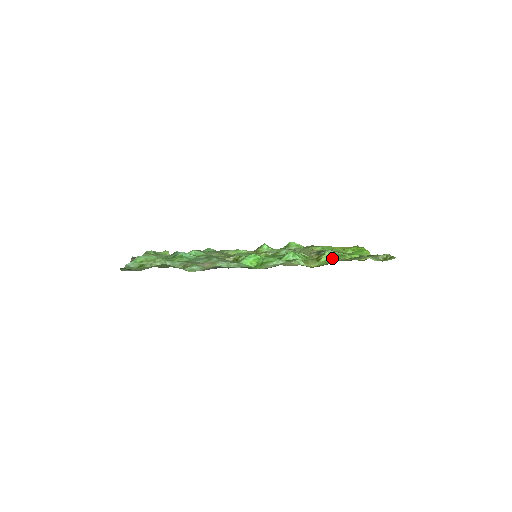
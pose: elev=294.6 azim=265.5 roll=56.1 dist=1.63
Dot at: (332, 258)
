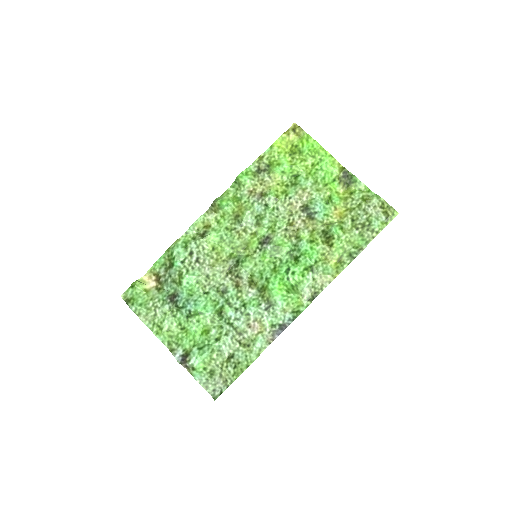
Dot at: (343, 239)
